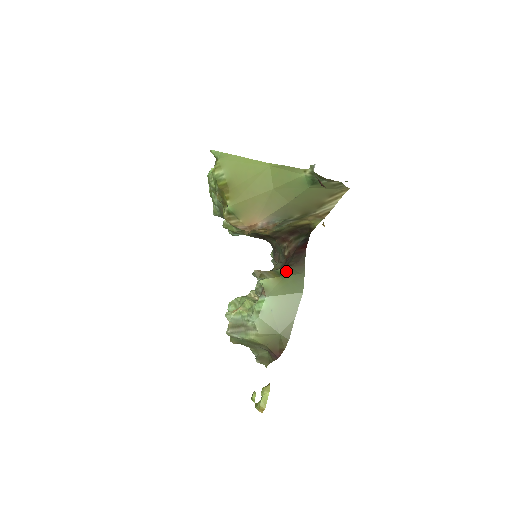
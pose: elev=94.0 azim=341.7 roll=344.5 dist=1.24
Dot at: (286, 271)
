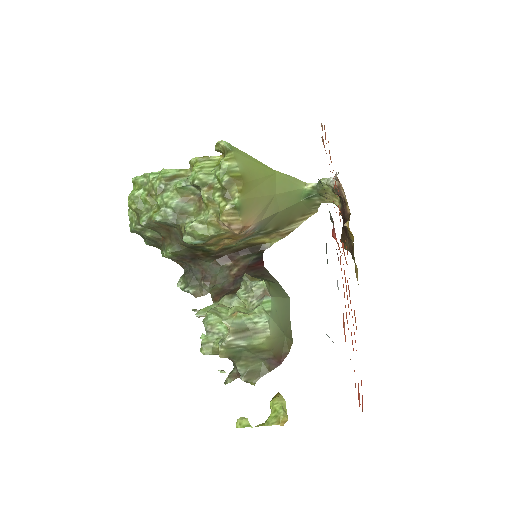
Dot at: (265, 279)
